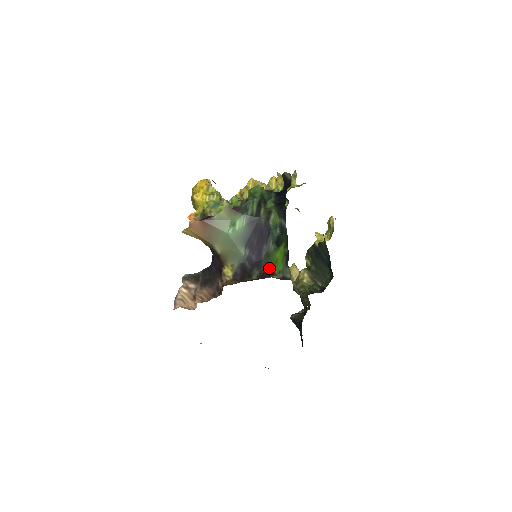
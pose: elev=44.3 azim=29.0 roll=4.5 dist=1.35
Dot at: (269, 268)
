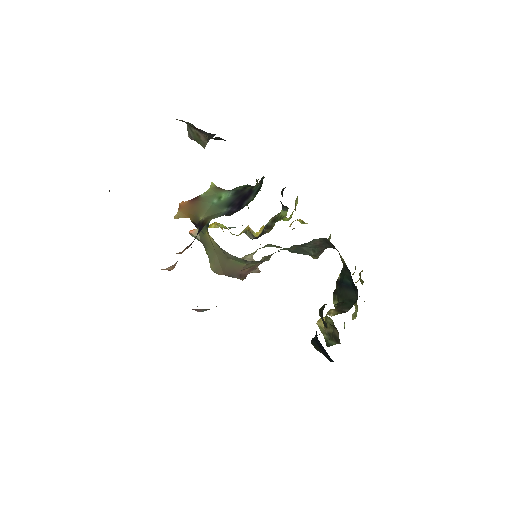
Dot at: occluded
